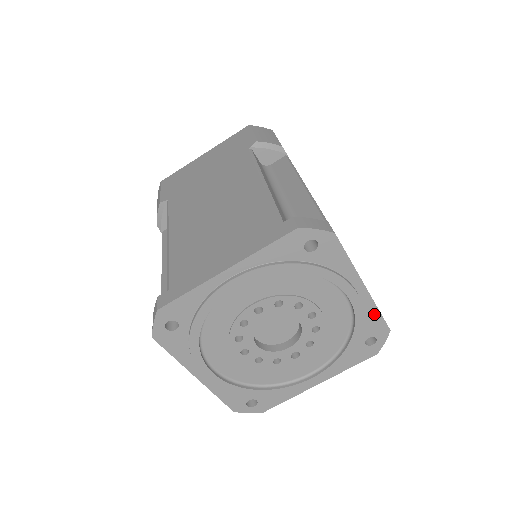
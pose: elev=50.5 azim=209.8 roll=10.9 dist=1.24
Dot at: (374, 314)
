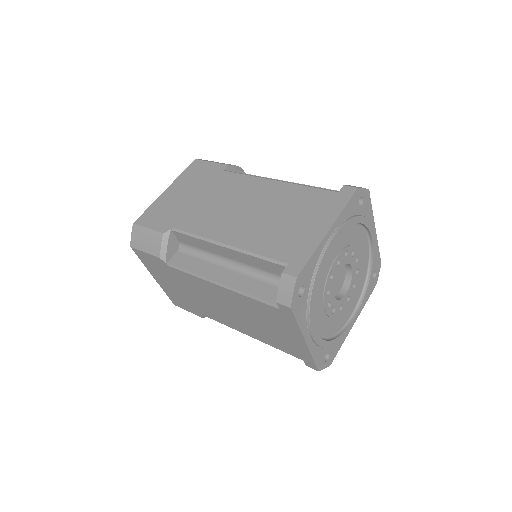
Dot at: (377, 252)
